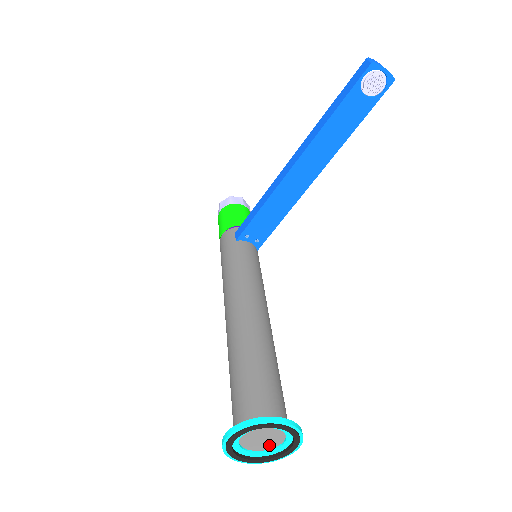
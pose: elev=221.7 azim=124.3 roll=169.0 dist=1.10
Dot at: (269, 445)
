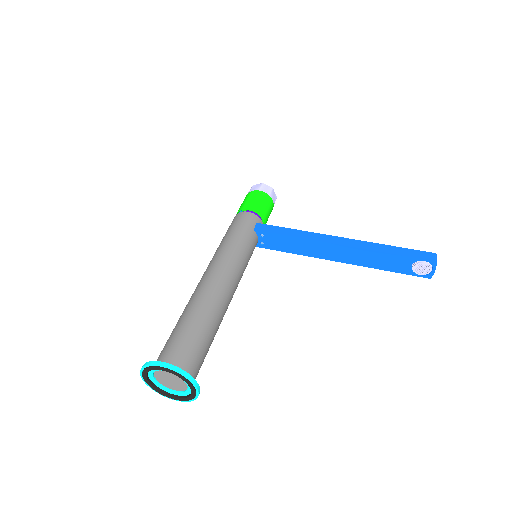
Dot at: (167, 384)
